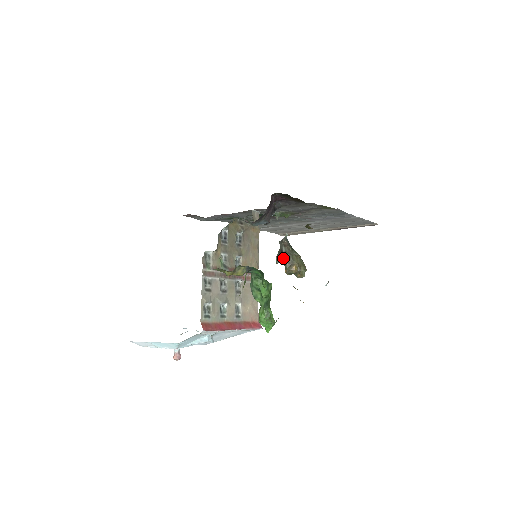
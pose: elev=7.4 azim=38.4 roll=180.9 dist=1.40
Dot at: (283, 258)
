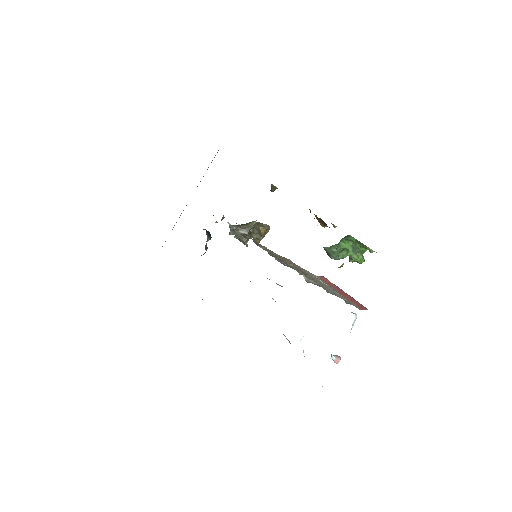
Dot at: (251, 237)
